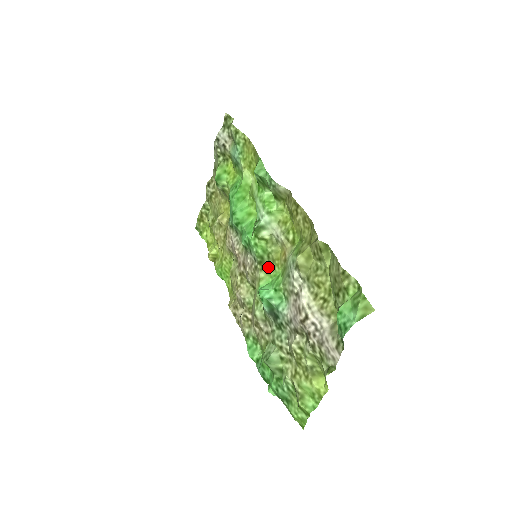
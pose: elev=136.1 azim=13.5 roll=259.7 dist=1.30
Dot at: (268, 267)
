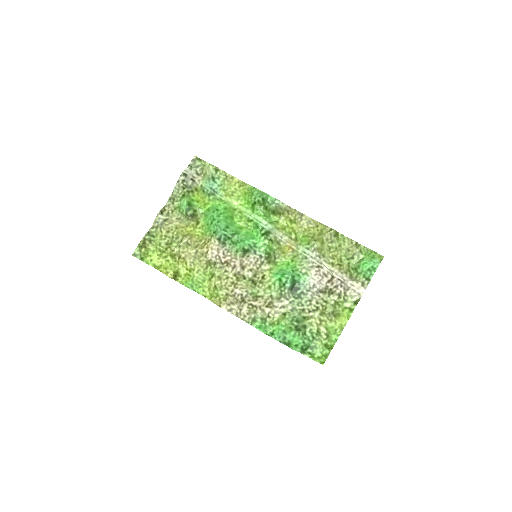
Dot at: (274, 260)
